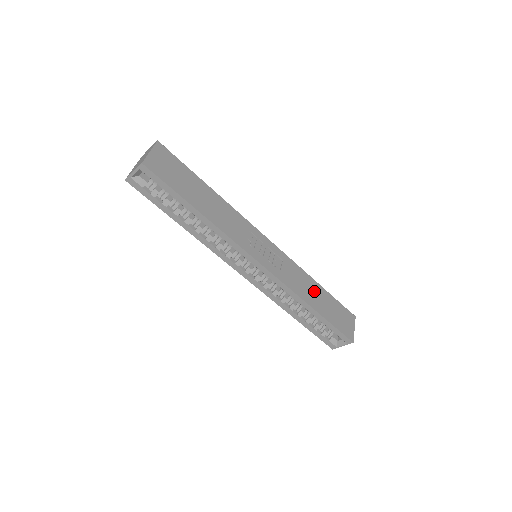
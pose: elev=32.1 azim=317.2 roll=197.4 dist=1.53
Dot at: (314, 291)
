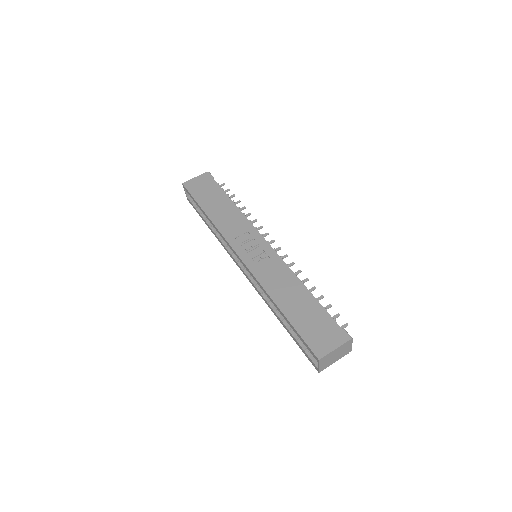
Dot at: (294, 294)
